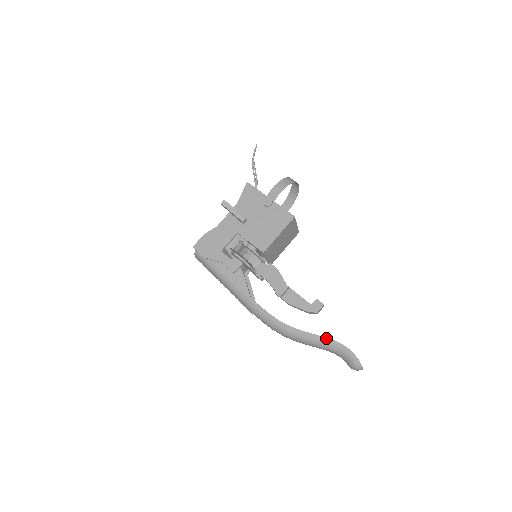
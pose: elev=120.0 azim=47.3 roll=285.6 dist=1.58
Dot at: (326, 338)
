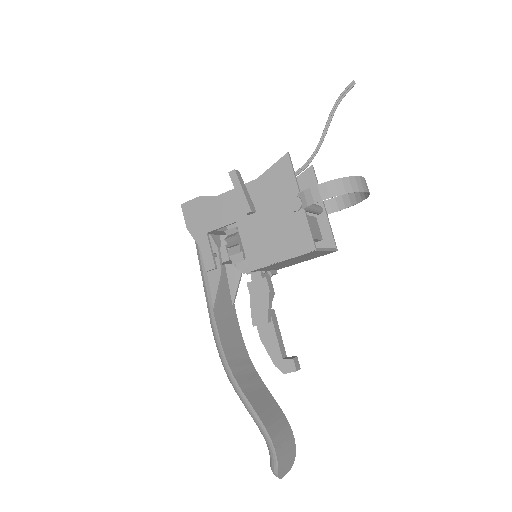
Dot at: (260, 421)
